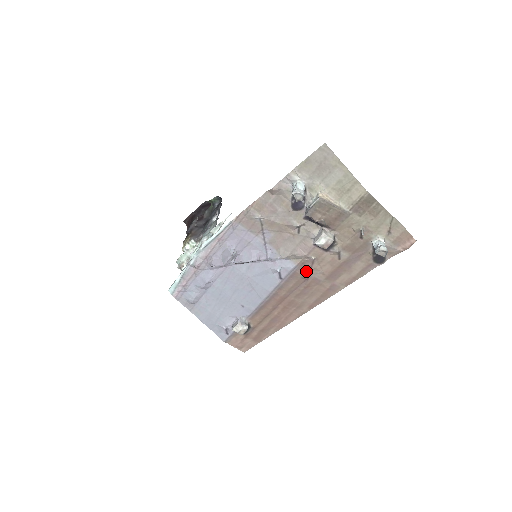
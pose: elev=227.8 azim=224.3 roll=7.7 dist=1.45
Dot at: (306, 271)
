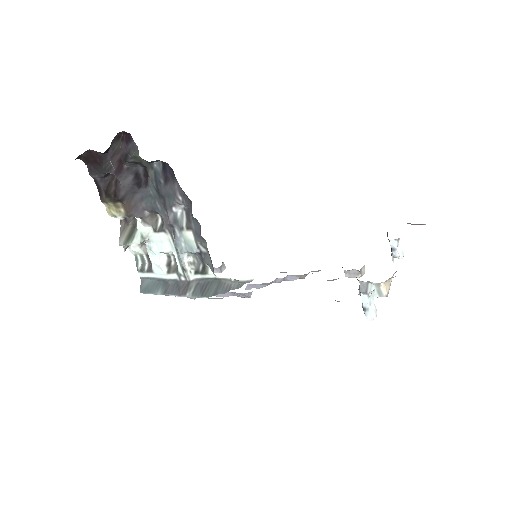
Dot at: occluded
